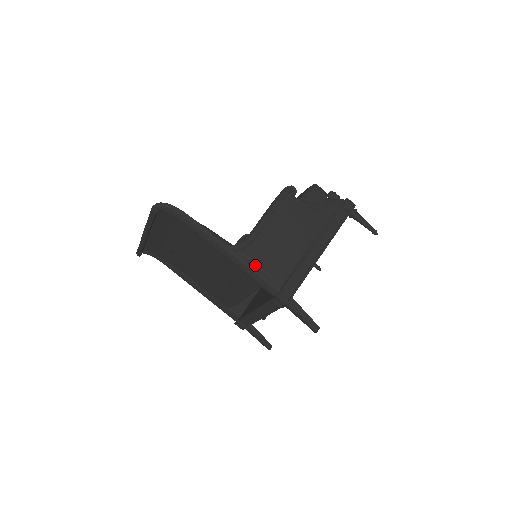
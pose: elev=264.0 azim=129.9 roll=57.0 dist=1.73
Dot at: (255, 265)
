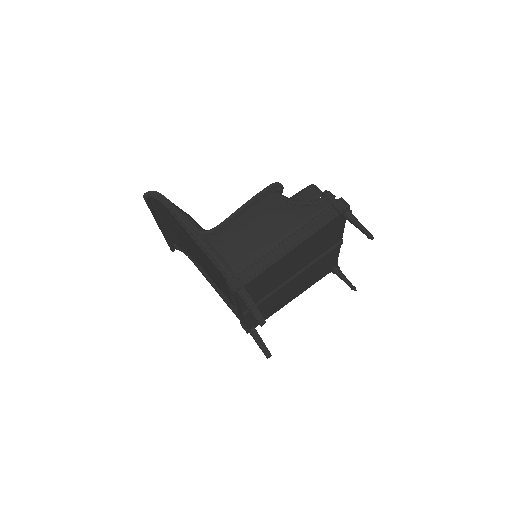
Dot at: (217, 251)
